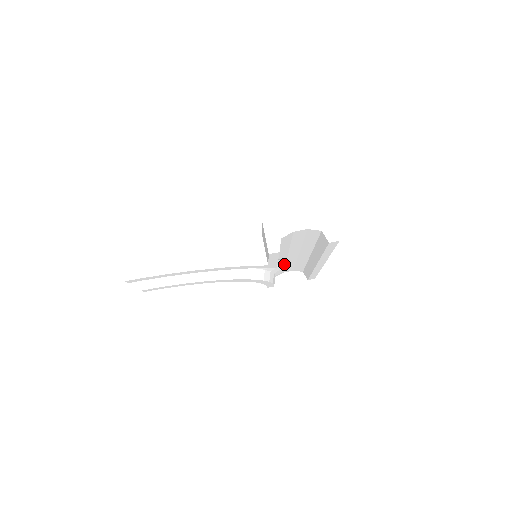
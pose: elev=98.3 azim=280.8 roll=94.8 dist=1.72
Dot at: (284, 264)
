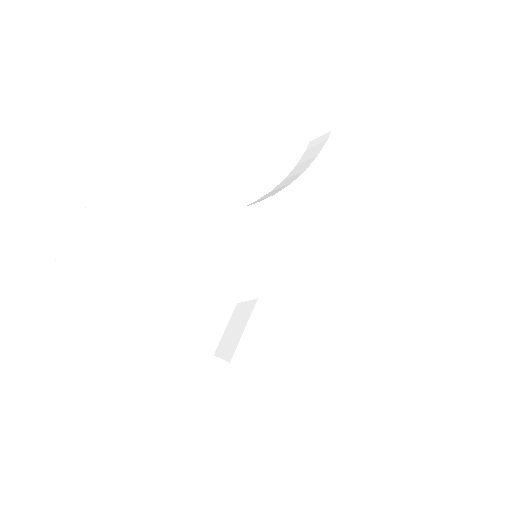
Dot at: occluded
